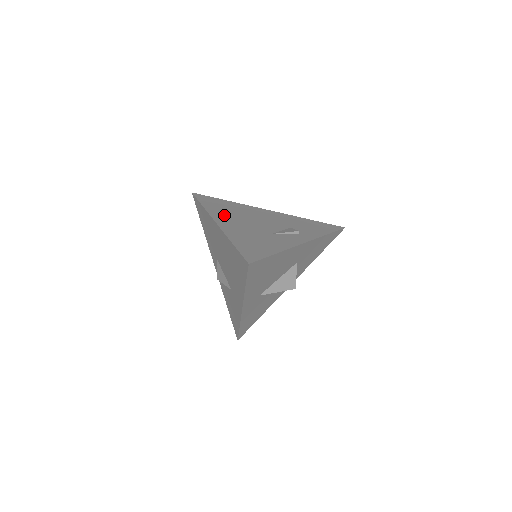
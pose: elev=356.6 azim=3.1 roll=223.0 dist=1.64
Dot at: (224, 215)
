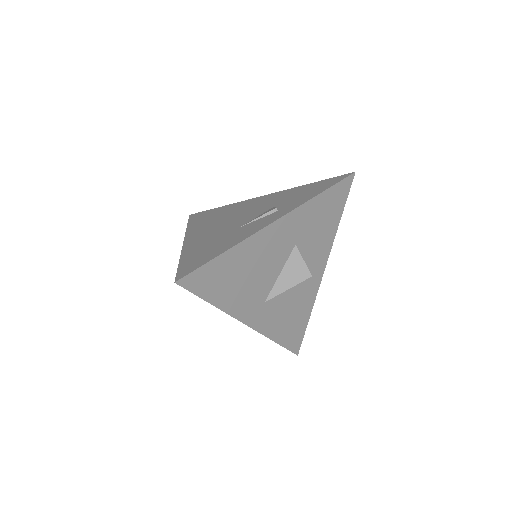
Dot at: (201, 227)
